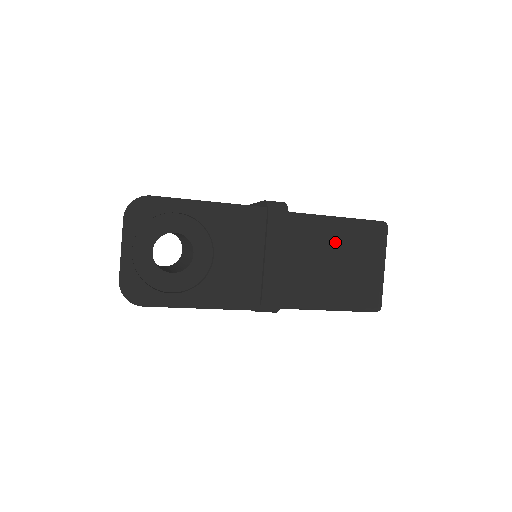
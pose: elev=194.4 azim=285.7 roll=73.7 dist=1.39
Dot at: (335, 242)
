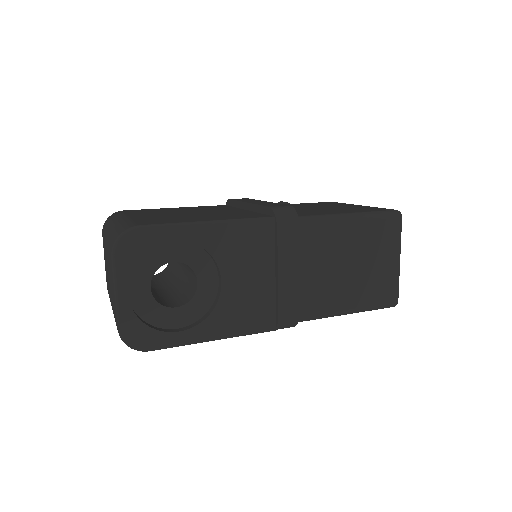
Dot at: (349, 242)
